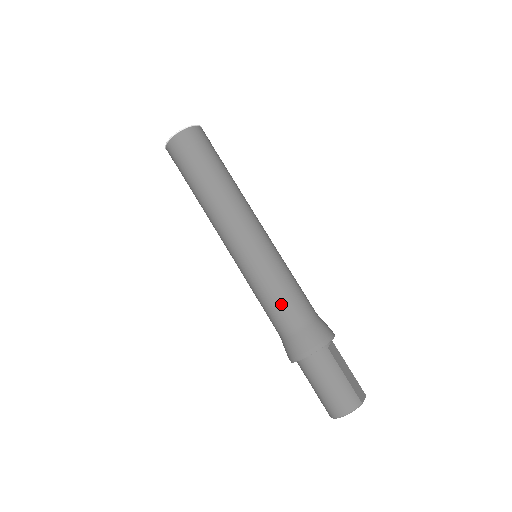
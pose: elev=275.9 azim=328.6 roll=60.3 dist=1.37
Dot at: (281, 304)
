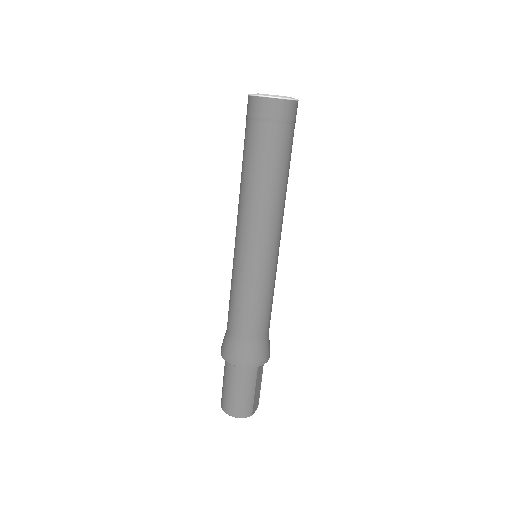
Dot at: (248, 316)
